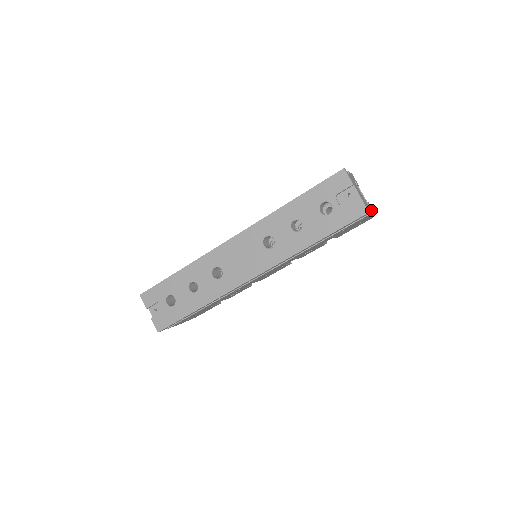
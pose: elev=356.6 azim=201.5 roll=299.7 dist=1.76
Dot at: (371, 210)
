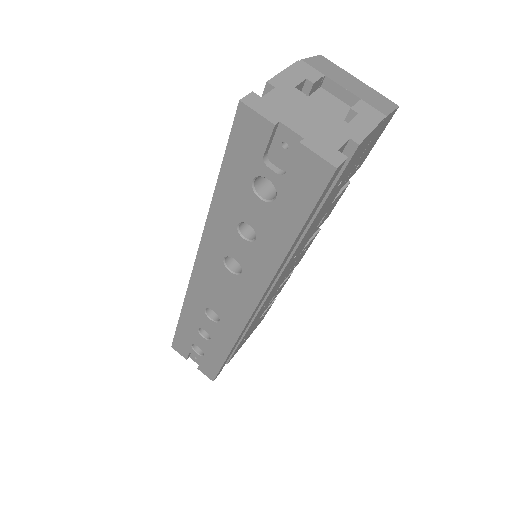
Dot at: (361, 130)
